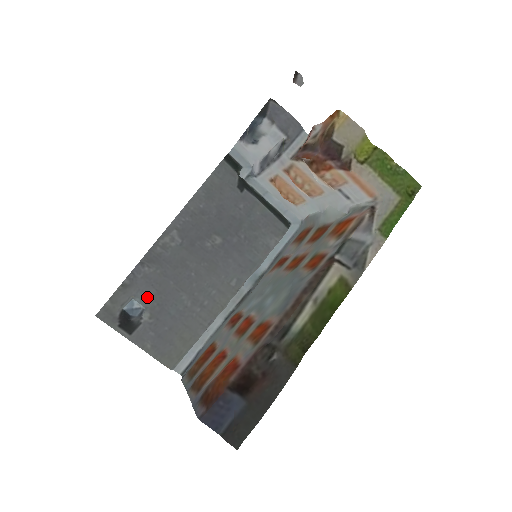
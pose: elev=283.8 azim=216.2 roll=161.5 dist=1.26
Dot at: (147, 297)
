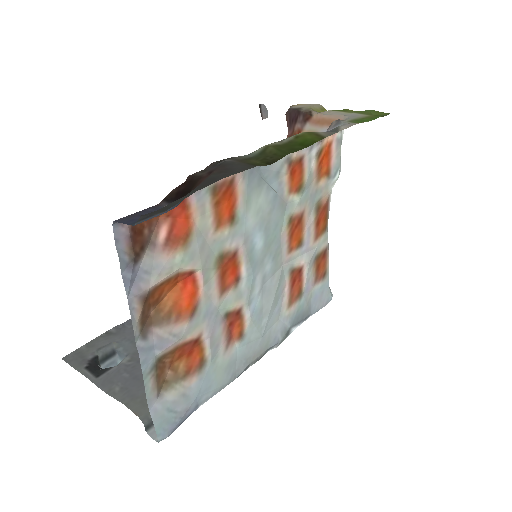
Dot at: (132, 344)
